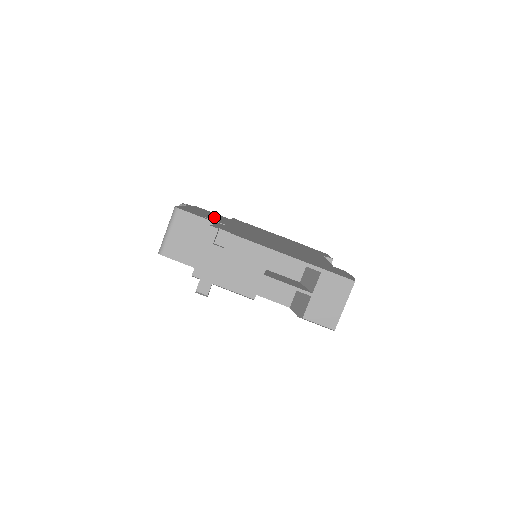
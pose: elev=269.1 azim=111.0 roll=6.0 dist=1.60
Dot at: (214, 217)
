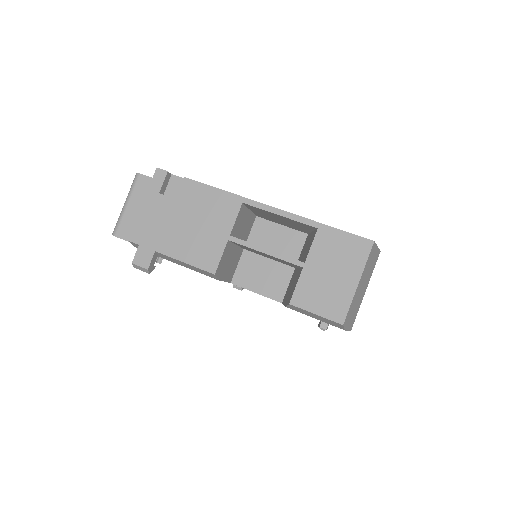
Dot at: occluded
